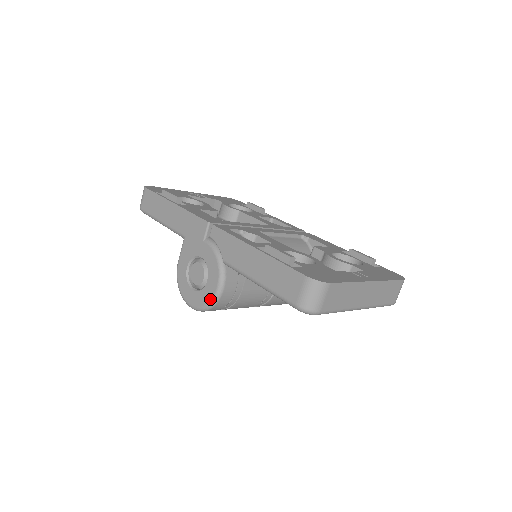
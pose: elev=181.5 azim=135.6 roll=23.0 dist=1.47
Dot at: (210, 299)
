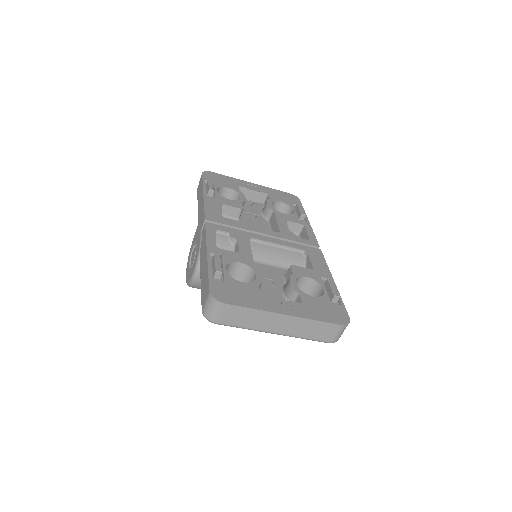
Dot at: (190, 279)
